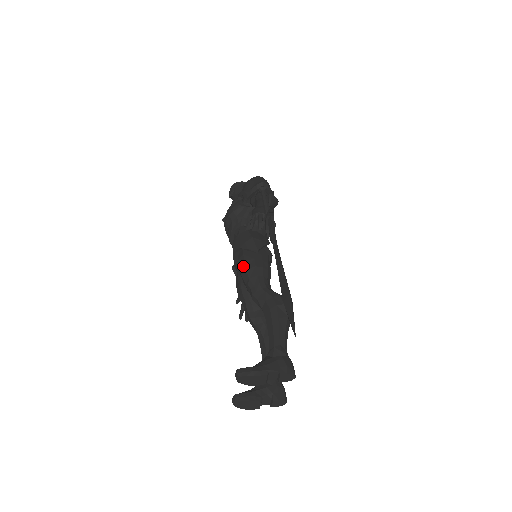
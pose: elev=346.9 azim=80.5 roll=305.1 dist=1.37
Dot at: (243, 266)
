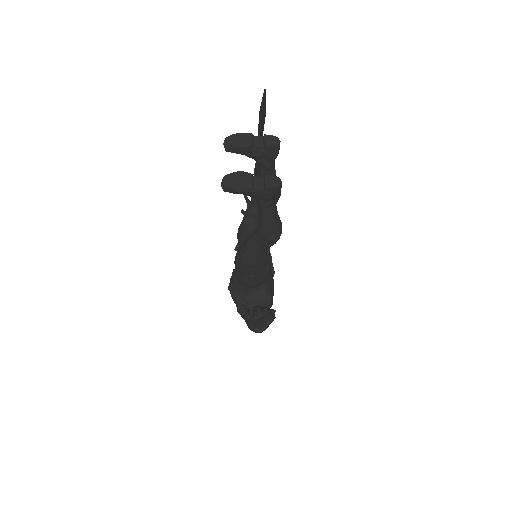
Dot at: occluded
